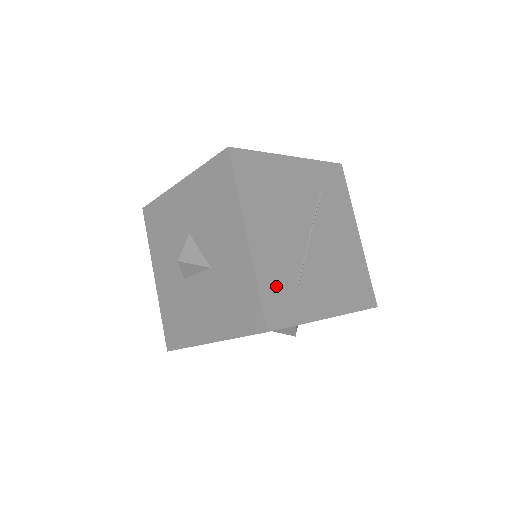
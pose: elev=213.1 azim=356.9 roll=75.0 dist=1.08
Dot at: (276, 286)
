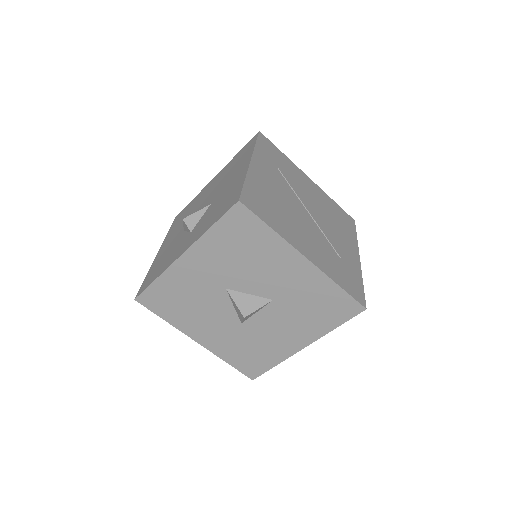
Dot at: (340, 273)
